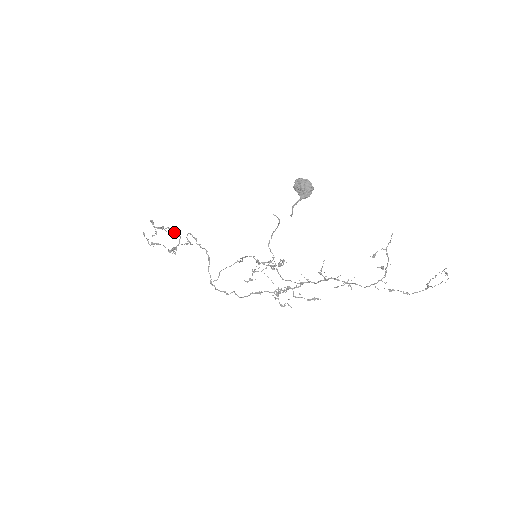
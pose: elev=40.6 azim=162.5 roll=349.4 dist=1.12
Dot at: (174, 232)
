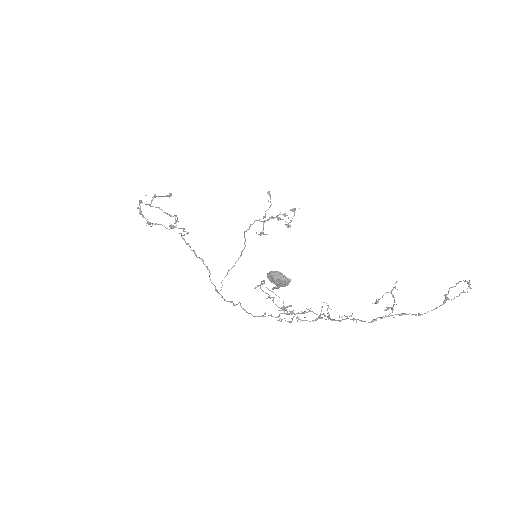
Dot at: (167, 214)
